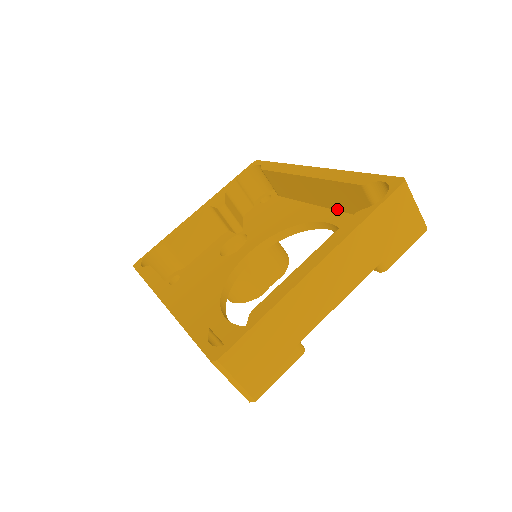
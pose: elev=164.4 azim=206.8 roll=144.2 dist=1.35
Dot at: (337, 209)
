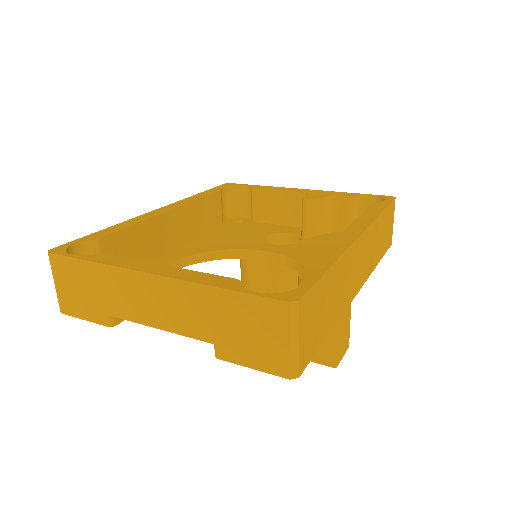
Dot at: occluded
